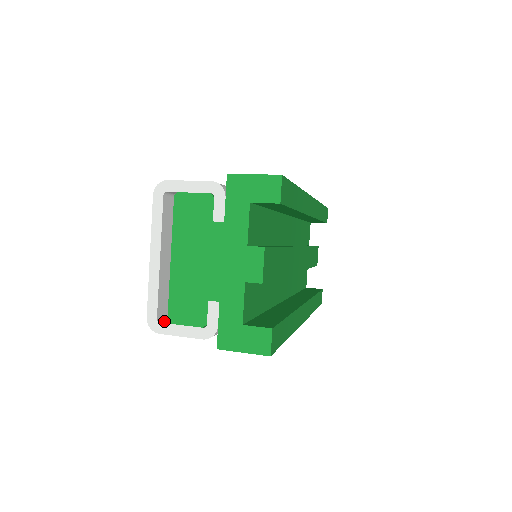
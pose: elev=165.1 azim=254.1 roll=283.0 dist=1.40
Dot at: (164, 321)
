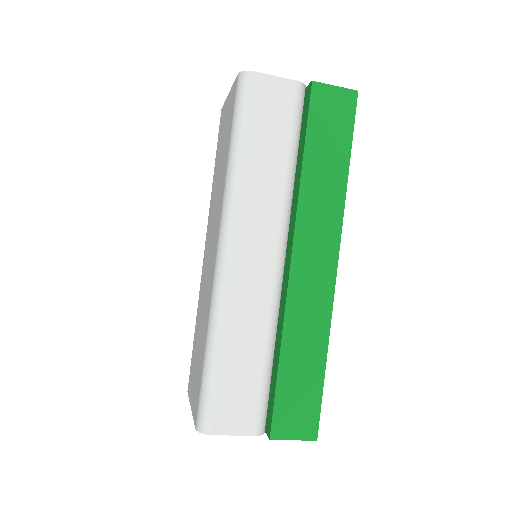
Dot at: occluded
